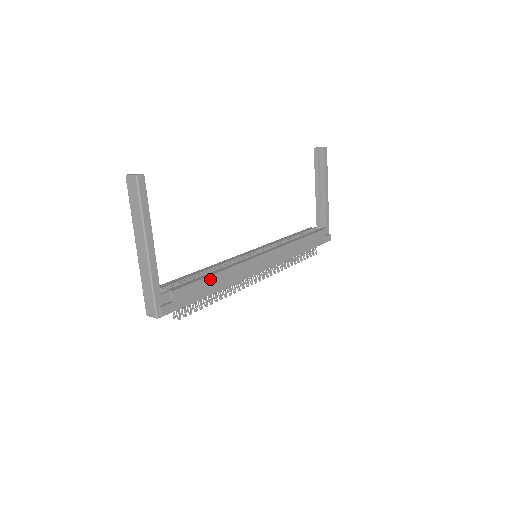
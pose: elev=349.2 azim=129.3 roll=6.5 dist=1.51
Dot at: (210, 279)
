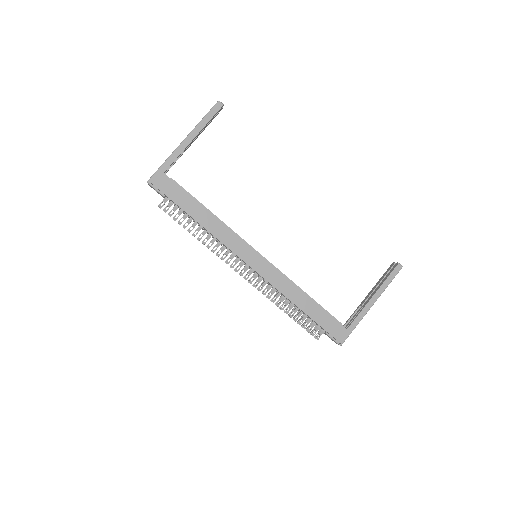
Dot at: (202, 208)
